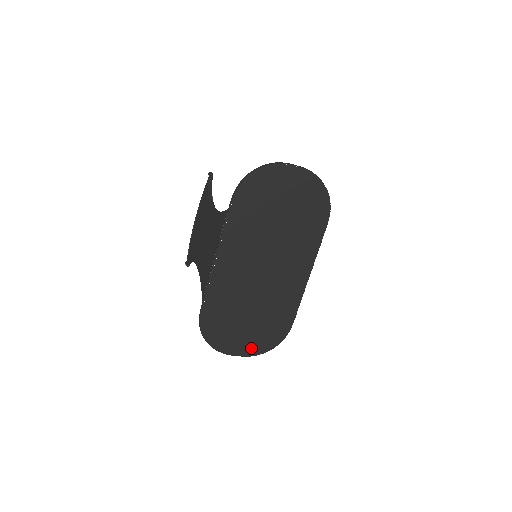
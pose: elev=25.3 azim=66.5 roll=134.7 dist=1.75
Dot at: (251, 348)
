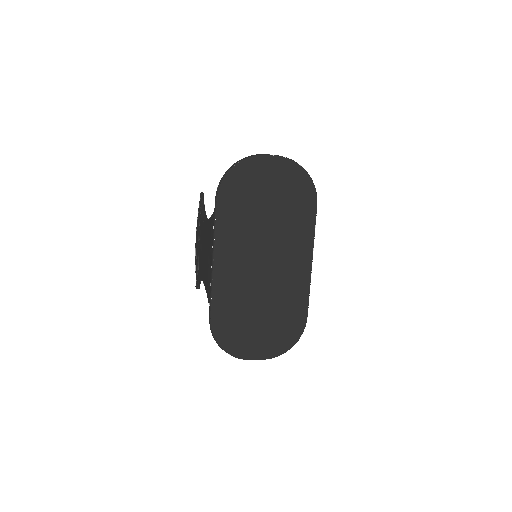
Dot at: (270, 349)
